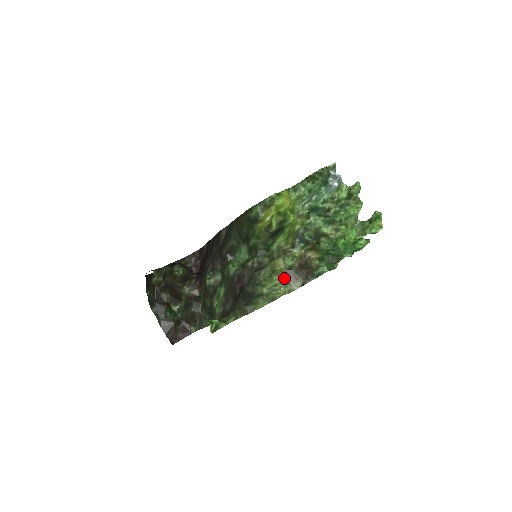
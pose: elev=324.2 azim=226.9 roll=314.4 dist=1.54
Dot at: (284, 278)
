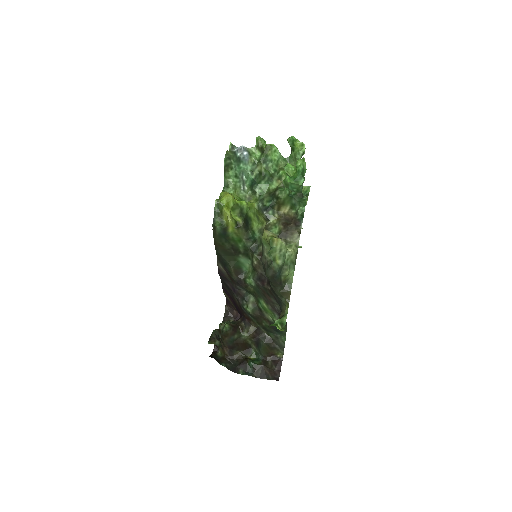
Dot at: (280, 239)
